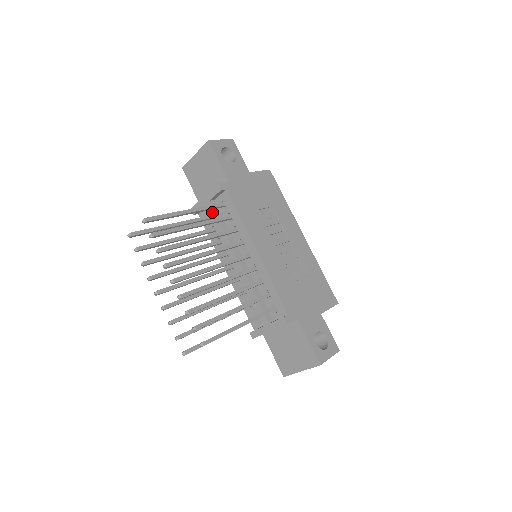
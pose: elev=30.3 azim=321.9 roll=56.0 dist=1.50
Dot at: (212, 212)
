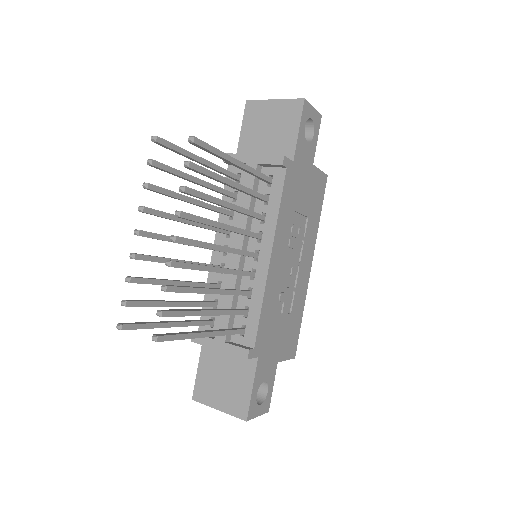
Dot at: (251, 178)
